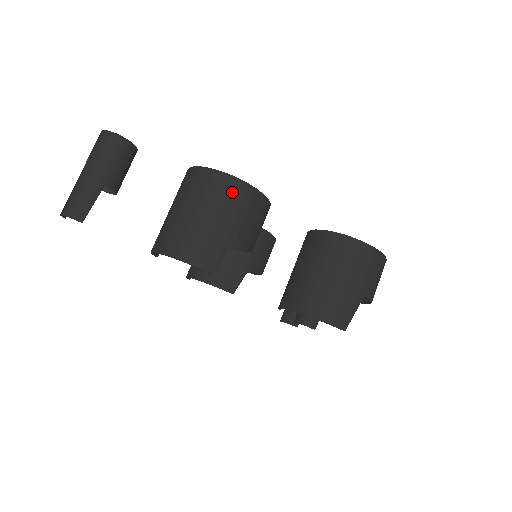
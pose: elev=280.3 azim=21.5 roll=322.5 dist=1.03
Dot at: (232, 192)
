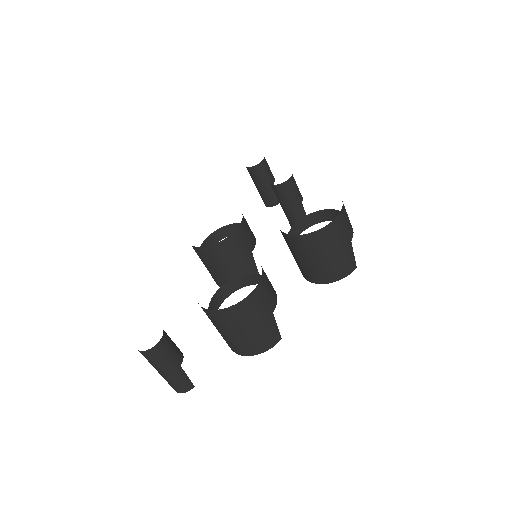
Dot at: (251, 306)
